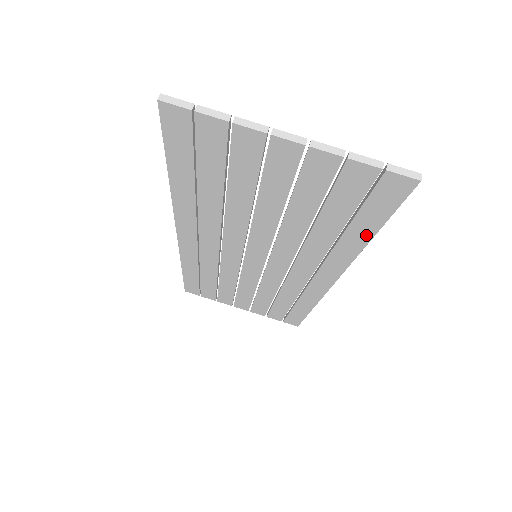
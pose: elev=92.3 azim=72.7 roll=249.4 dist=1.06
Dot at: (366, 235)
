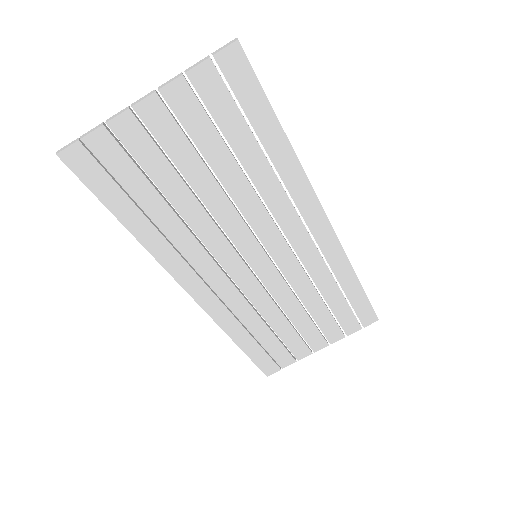
Dot at: (277, 133)
